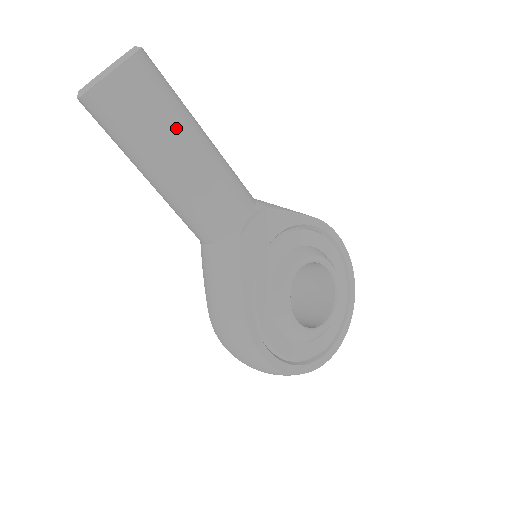
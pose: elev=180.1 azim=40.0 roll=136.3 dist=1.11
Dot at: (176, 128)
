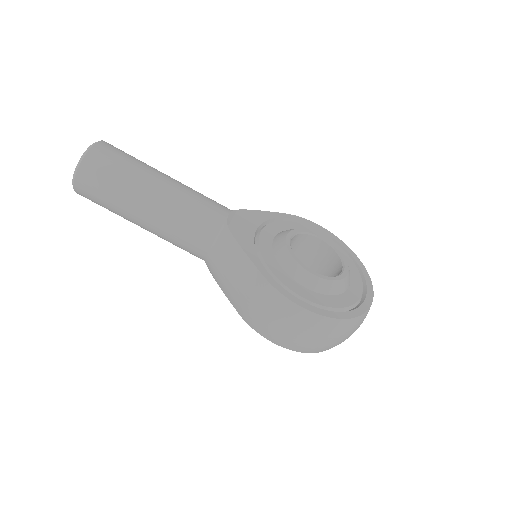
Dot at: (146, 171)
